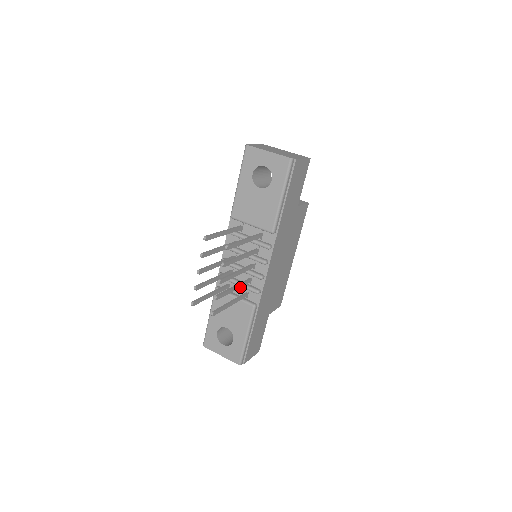
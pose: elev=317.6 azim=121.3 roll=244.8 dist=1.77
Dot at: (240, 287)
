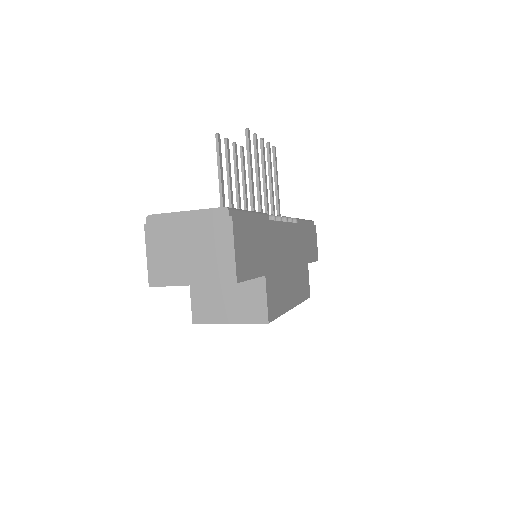
Dot at: (259, 193)
